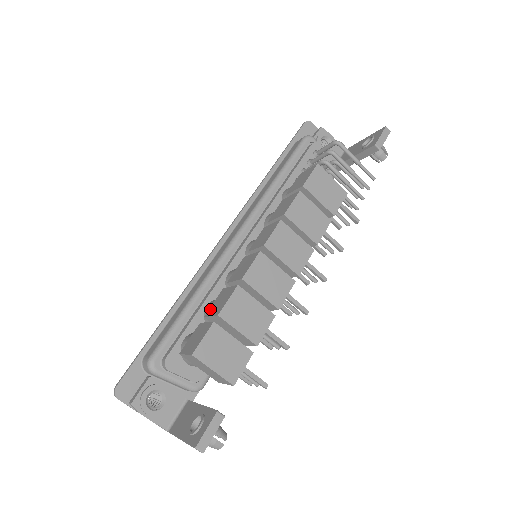
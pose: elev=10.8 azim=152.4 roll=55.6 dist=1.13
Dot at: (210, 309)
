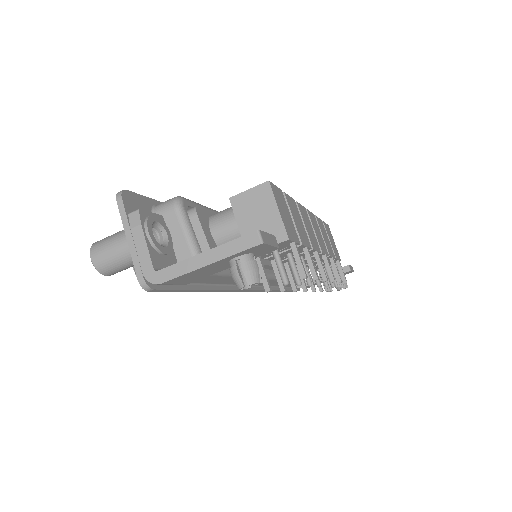
Dot at: occluded
